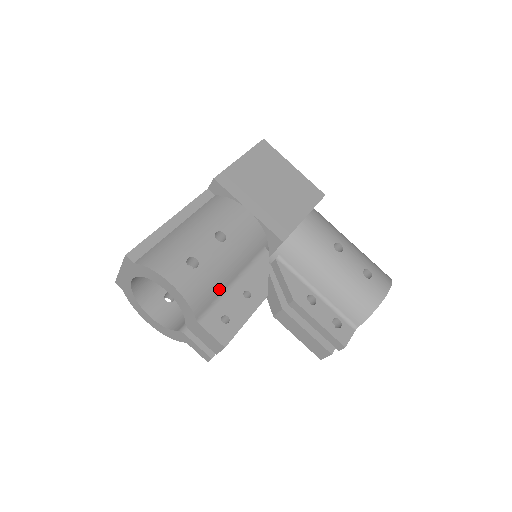
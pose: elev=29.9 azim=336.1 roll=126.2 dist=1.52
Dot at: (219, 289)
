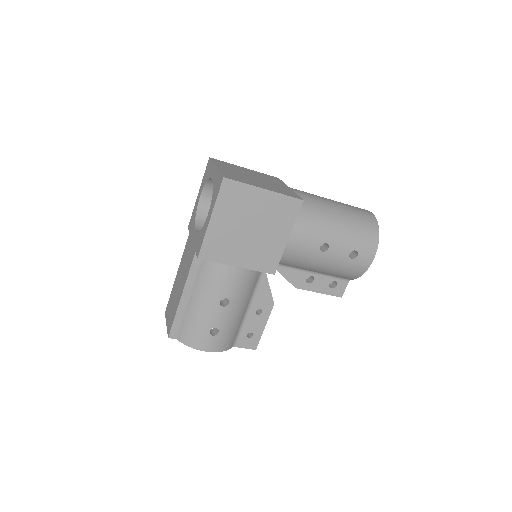
Dot at: (238, 325)
